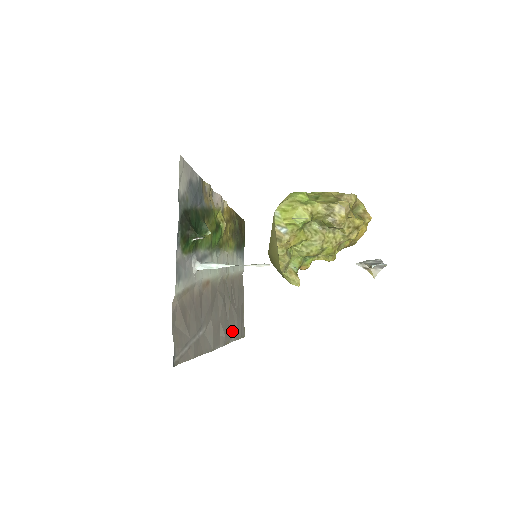
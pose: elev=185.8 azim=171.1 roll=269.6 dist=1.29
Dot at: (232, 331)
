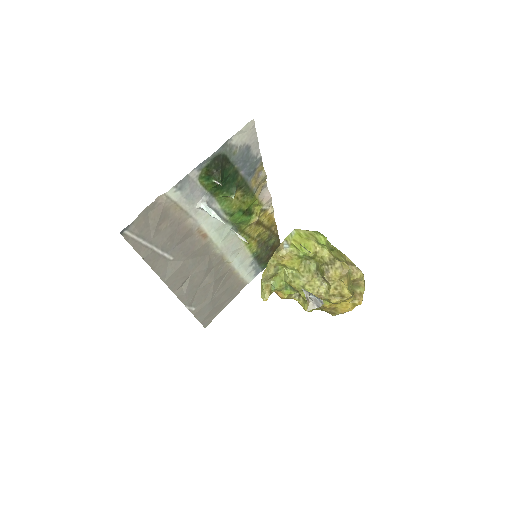
Dot at: (196, 303)
